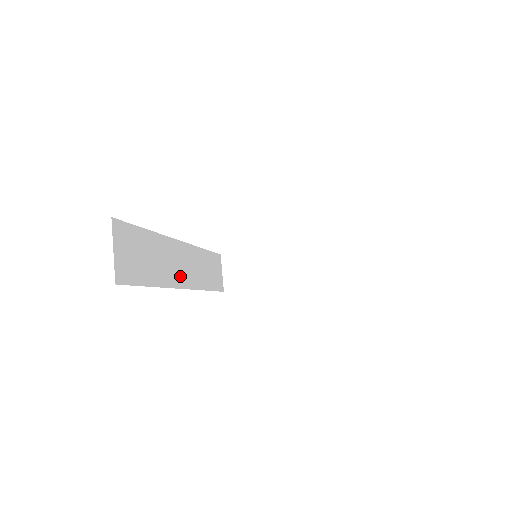
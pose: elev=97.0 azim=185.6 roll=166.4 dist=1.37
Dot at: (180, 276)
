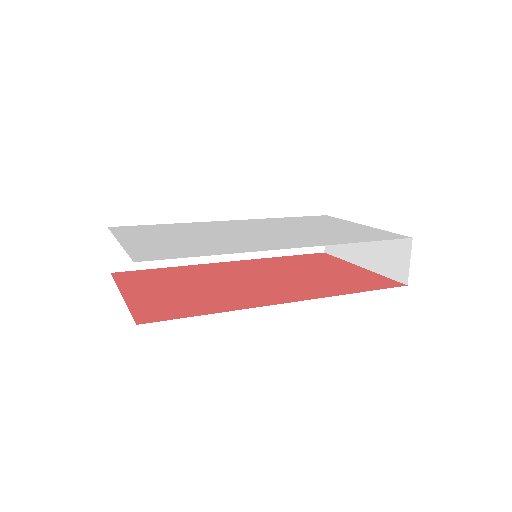
Dot at: occluded
